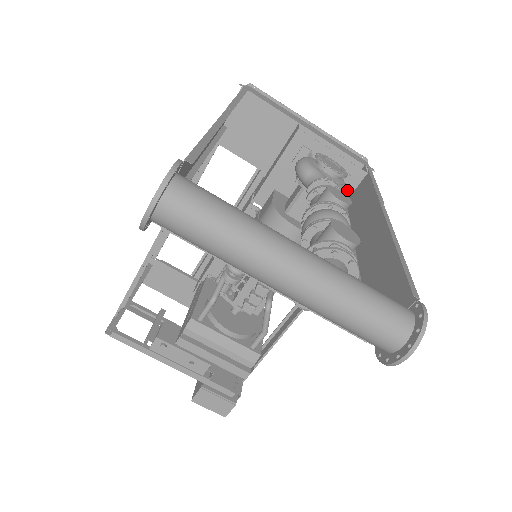
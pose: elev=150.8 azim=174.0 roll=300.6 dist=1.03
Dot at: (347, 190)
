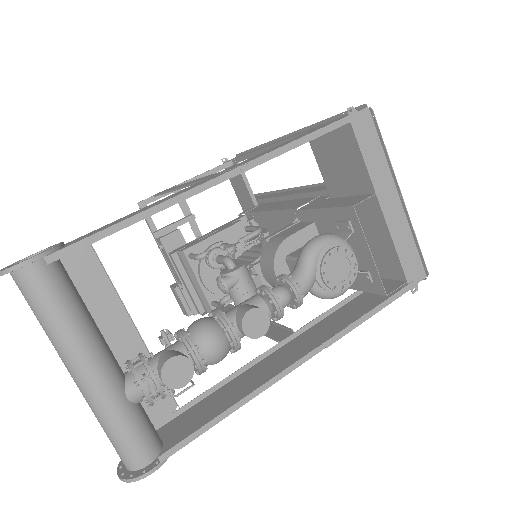
Dot at: (365, 286)
